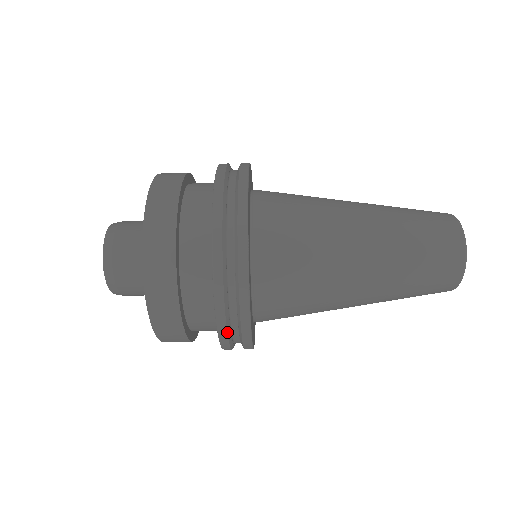
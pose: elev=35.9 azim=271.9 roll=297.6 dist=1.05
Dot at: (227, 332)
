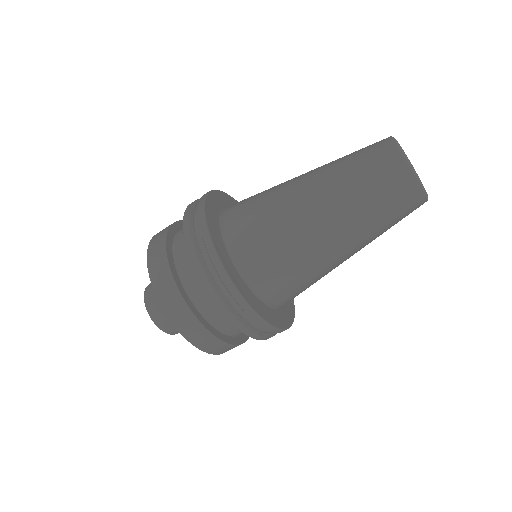
Dot at: (215, 290)
